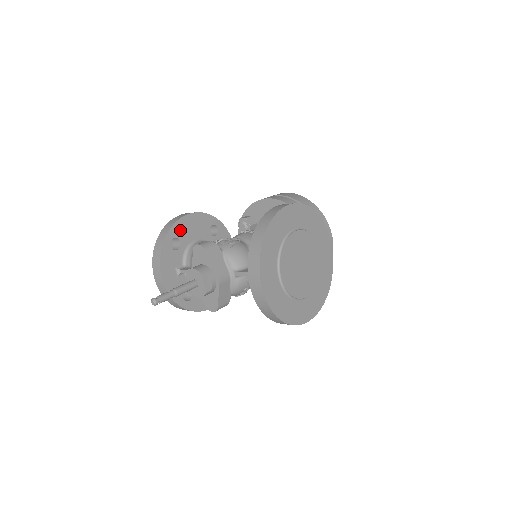
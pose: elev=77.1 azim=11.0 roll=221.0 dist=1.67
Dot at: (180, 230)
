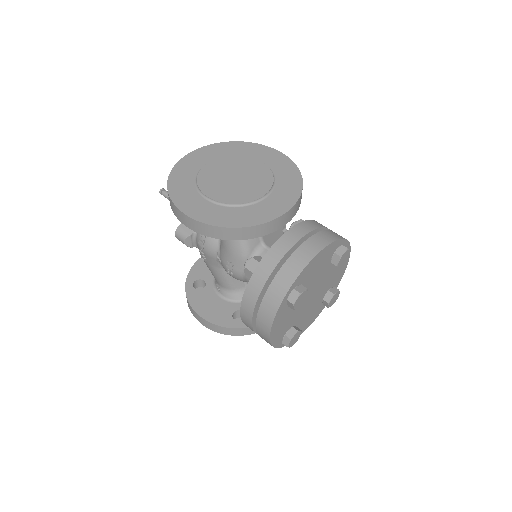
Dot at: occluded
